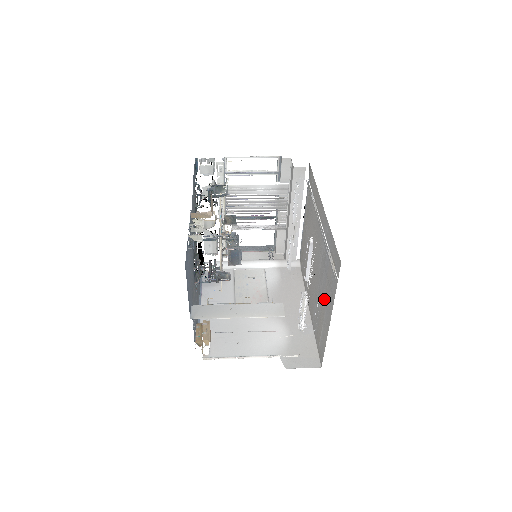
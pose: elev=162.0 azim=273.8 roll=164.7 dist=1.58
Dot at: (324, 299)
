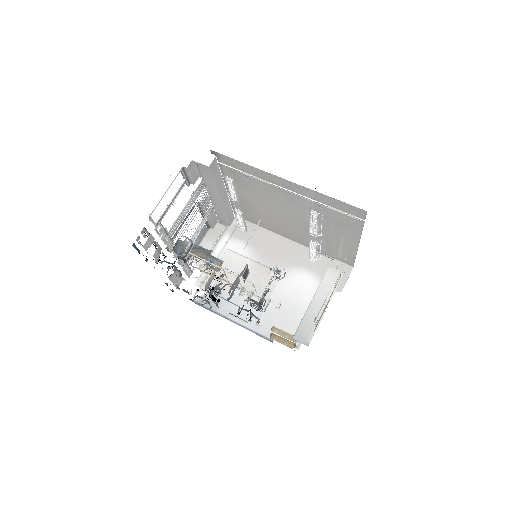
Dot at: (334, 233)
